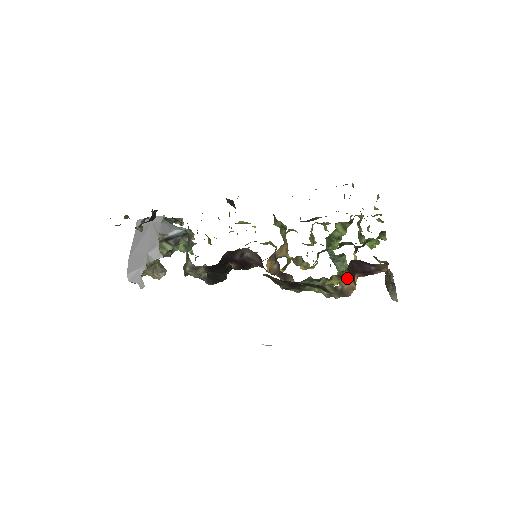
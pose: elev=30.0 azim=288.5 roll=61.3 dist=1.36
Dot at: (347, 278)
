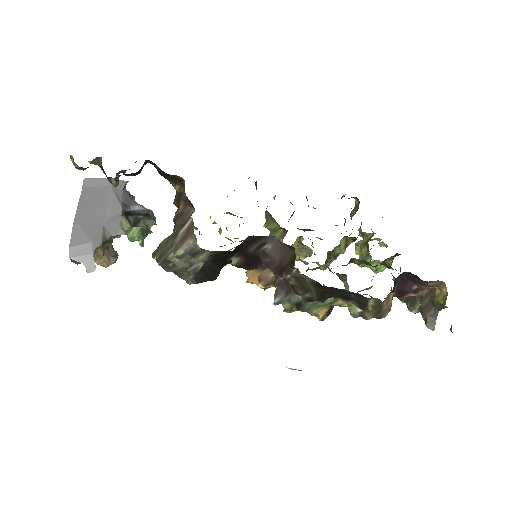
Dot at: occluded
